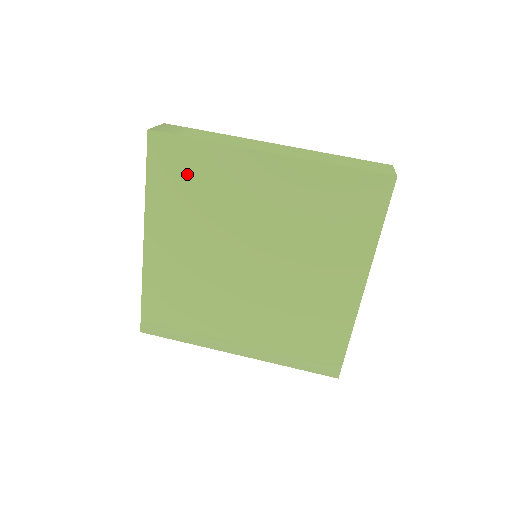
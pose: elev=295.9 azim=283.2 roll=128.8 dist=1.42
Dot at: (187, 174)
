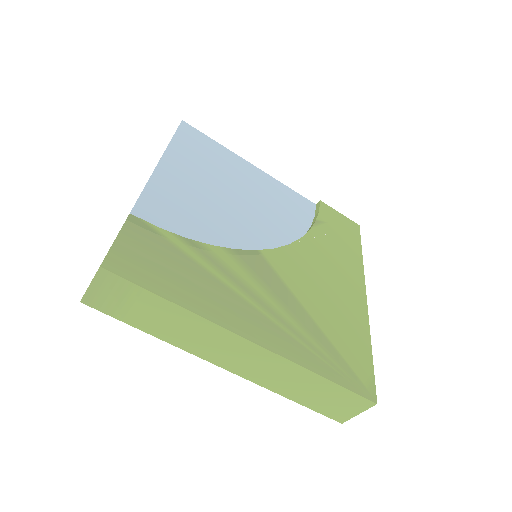
Dot at: occluded
